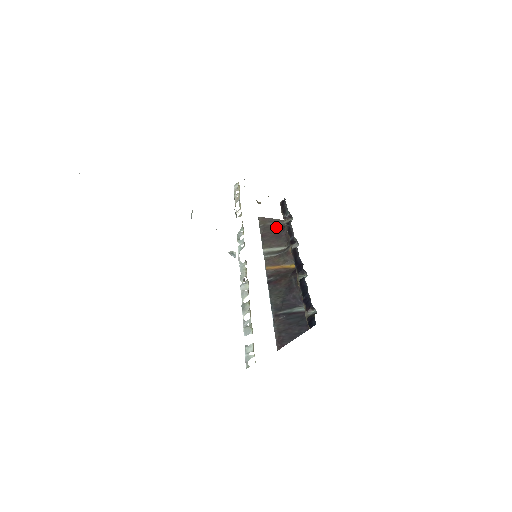
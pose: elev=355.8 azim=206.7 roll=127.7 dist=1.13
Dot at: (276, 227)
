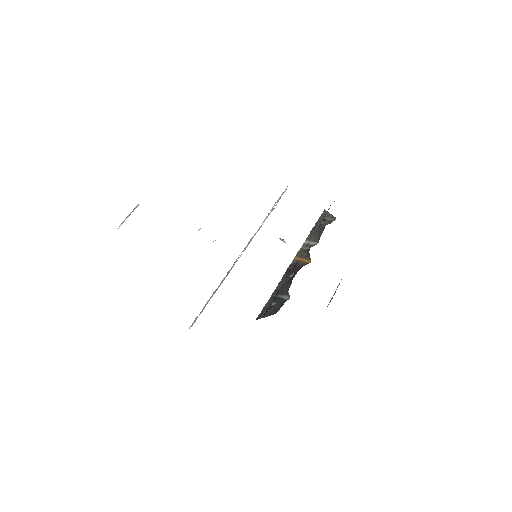
Dot at: (325, 223)
